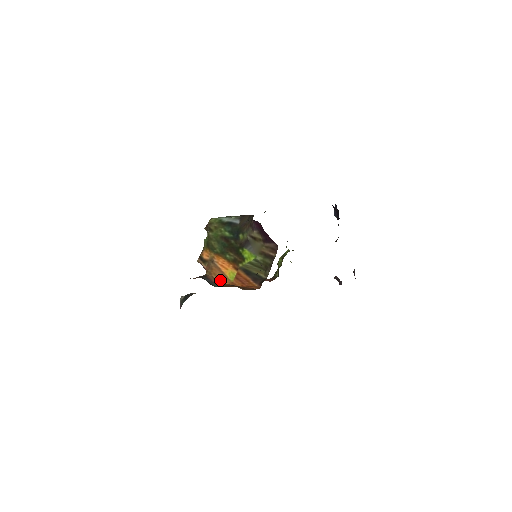
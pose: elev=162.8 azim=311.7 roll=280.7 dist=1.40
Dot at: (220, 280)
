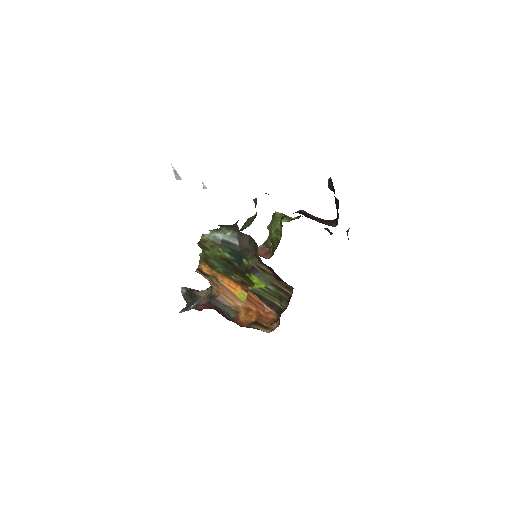
Dot at: (231, 301)
